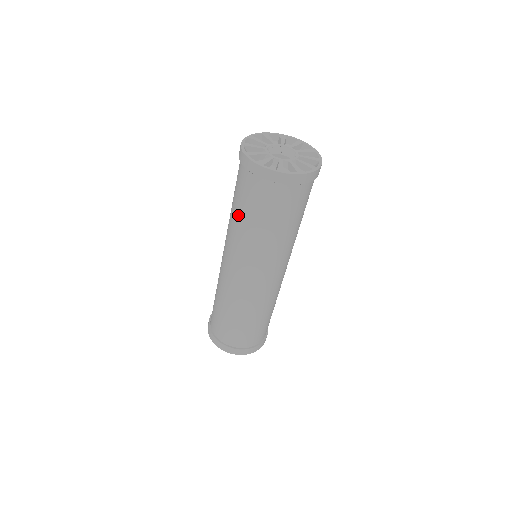
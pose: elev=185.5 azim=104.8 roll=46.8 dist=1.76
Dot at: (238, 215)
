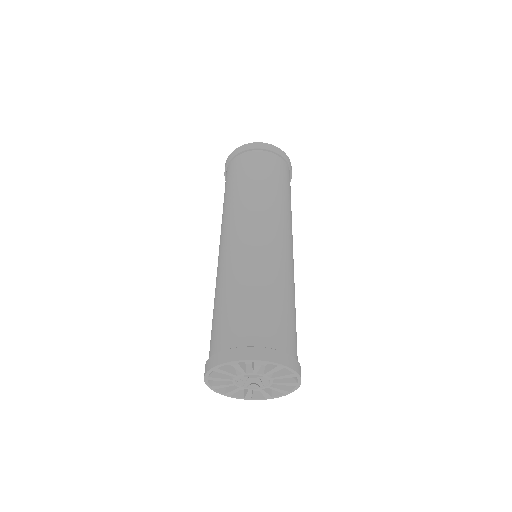
Dot at: (224, 201)
